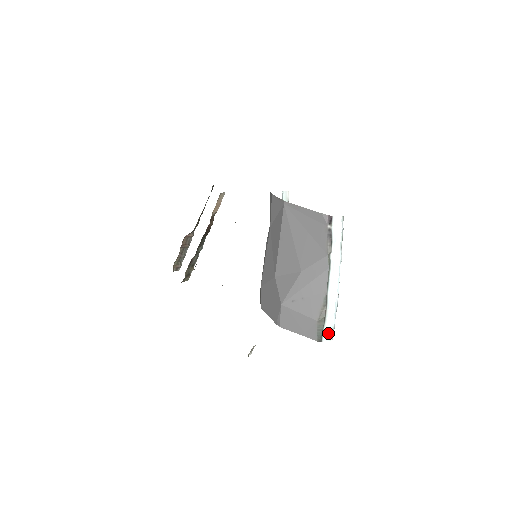
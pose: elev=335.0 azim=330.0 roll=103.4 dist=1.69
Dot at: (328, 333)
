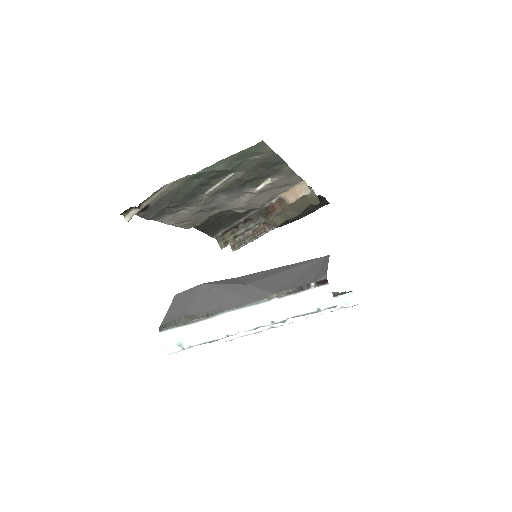
Dot at: (174, 339)
